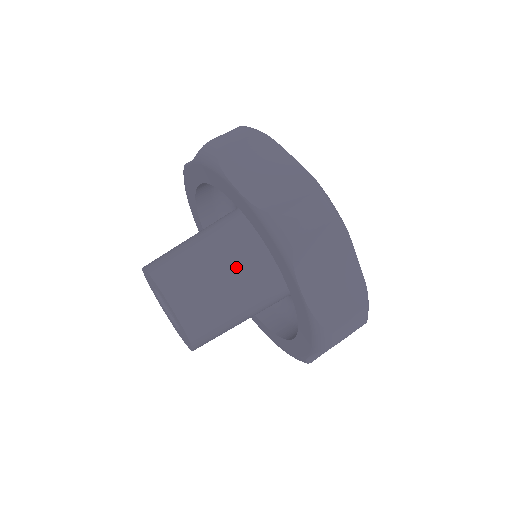
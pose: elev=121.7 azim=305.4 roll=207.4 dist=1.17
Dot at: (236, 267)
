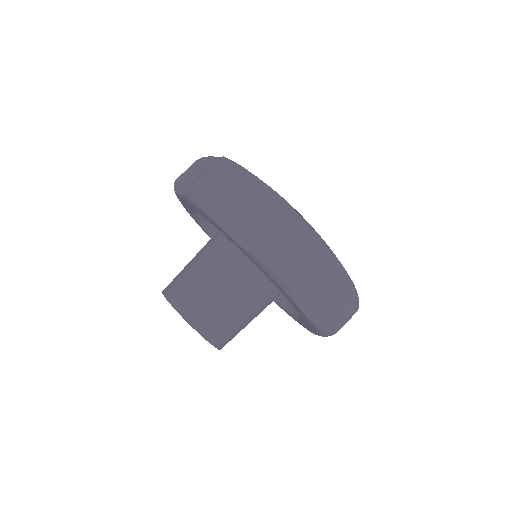
Dot at: (213, 257)
